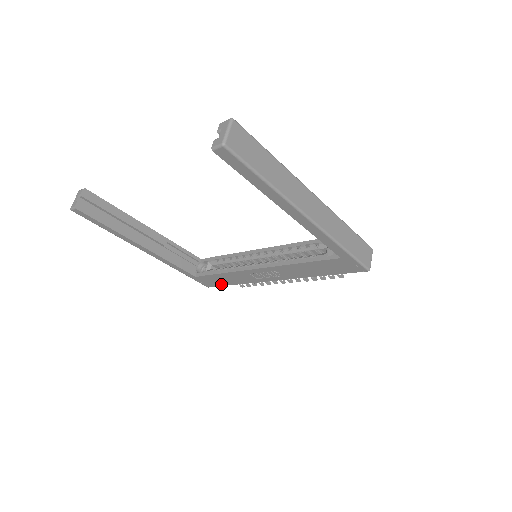
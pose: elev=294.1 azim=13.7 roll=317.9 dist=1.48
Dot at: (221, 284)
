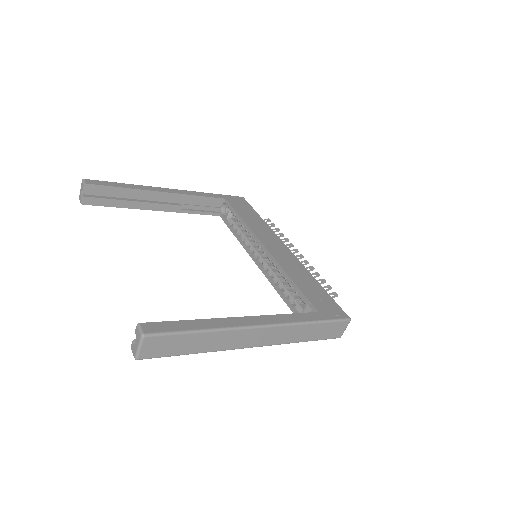
Dot at: occluded
